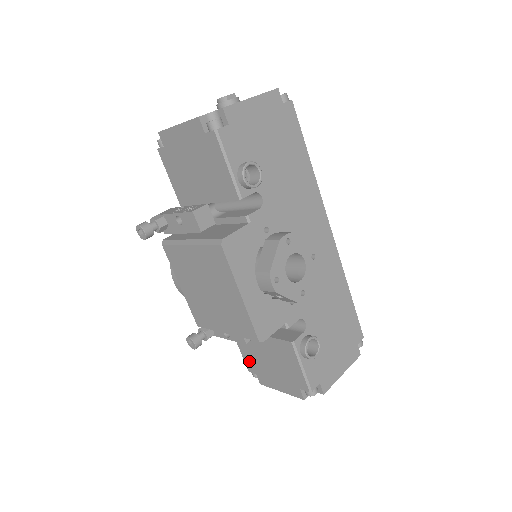
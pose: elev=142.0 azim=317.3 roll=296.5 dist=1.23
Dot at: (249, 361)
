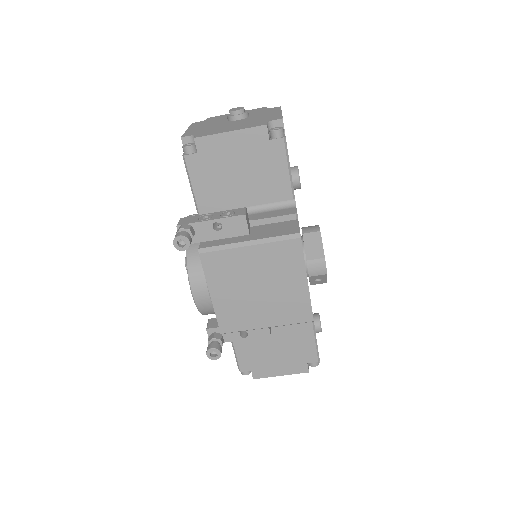
Dot at: (246, 360)
